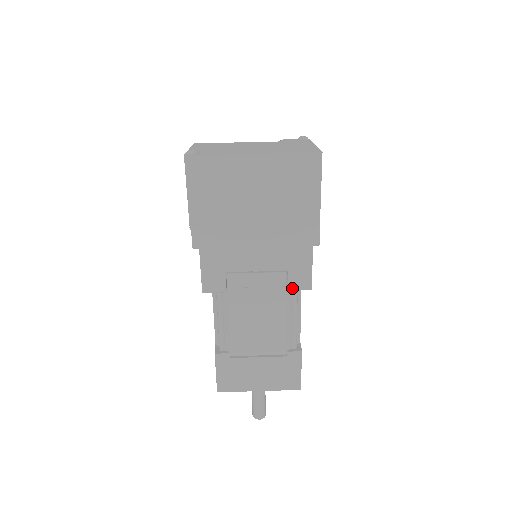
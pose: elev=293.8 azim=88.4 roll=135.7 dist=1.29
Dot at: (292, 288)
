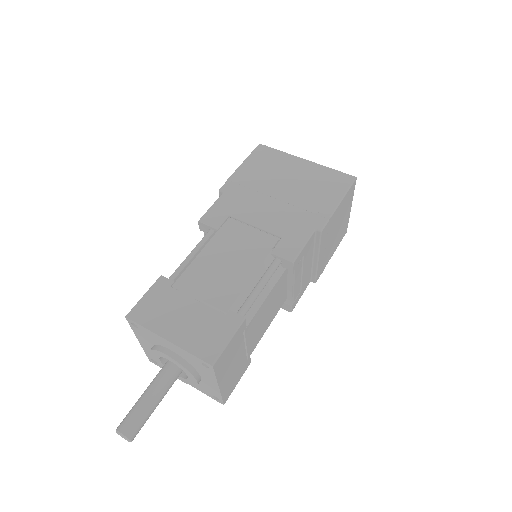
Dot at: (276, 253)
